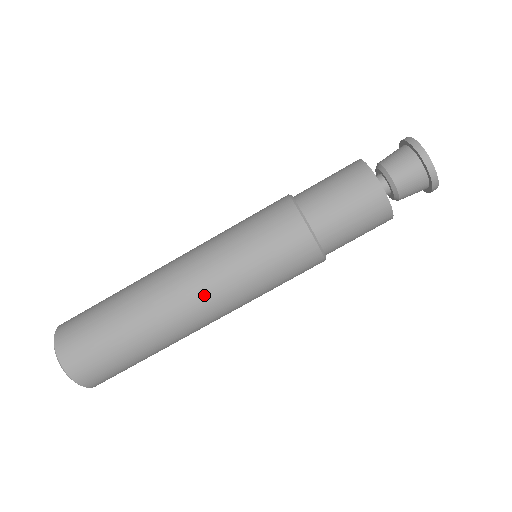
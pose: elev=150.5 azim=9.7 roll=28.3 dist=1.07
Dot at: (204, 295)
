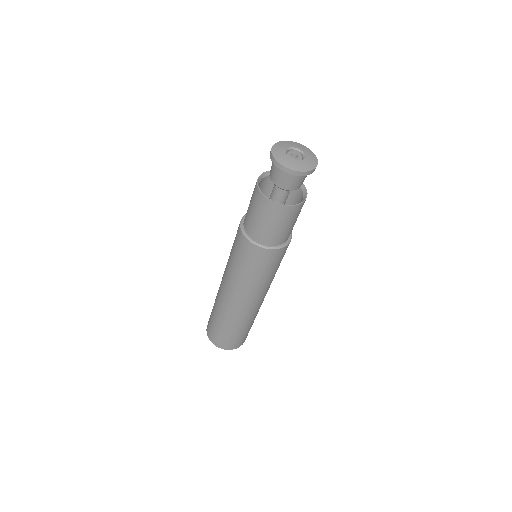
Dot at: (239, 296)
